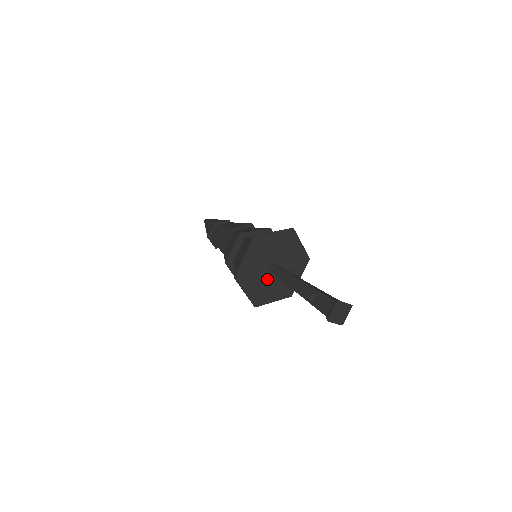
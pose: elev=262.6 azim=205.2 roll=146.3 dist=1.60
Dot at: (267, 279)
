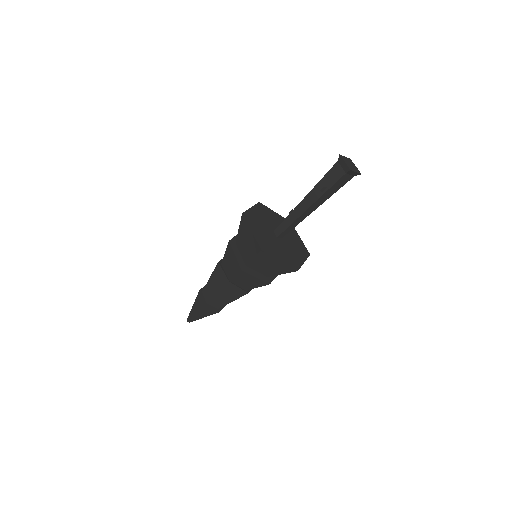
Dot at: (282, 245)
